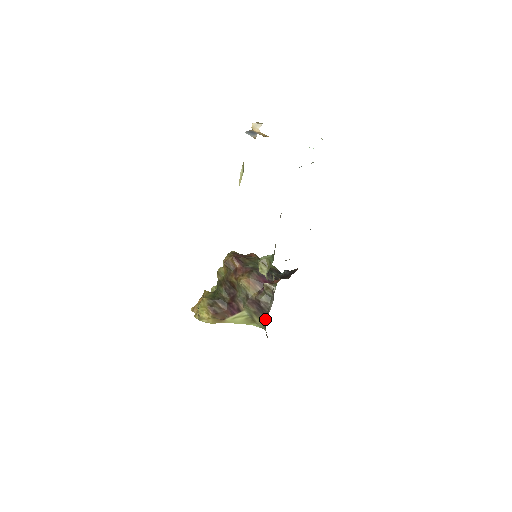
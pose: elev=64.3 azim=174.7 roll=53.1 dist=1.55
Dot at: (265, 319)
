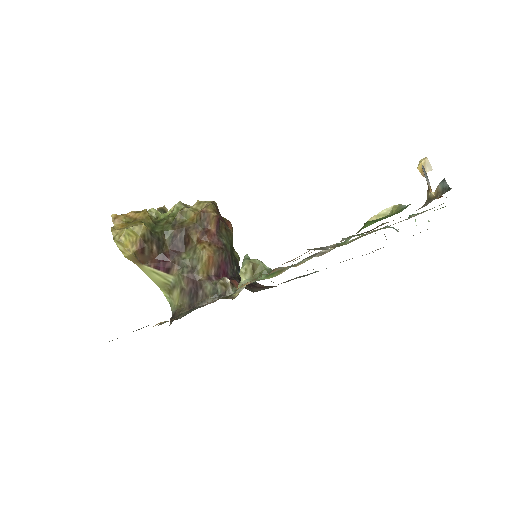
Dot at: (187, 305)
